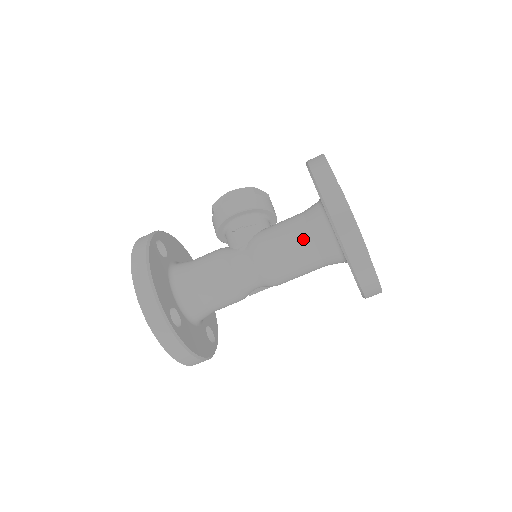
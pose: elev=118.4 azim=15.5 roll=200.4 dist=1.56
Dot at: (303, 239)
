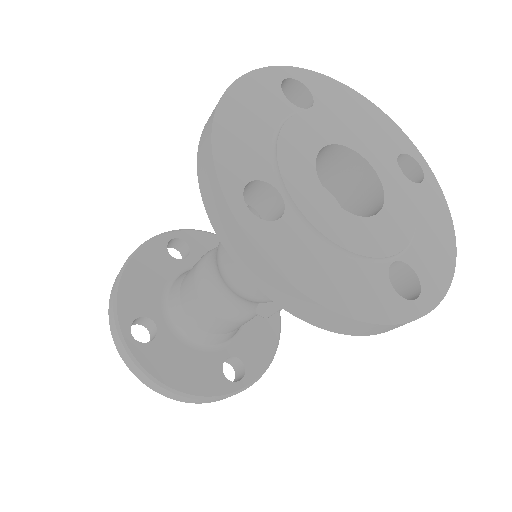
Dot at: occluded
